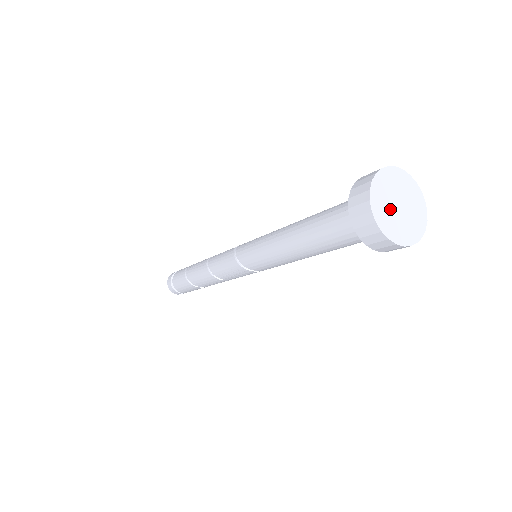
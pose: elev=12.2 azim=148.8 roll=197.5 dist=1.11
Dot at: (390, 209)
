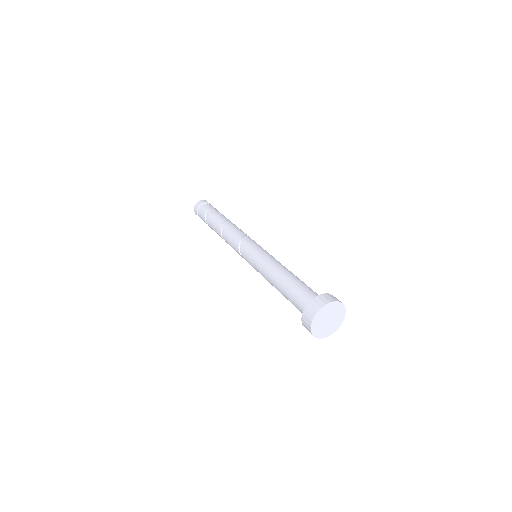
Dot at: (327, 327)
